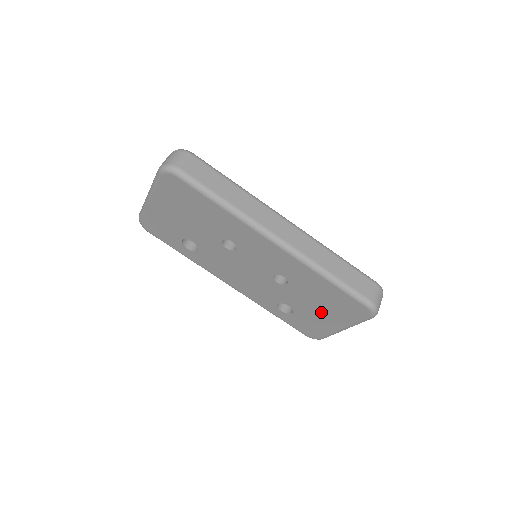
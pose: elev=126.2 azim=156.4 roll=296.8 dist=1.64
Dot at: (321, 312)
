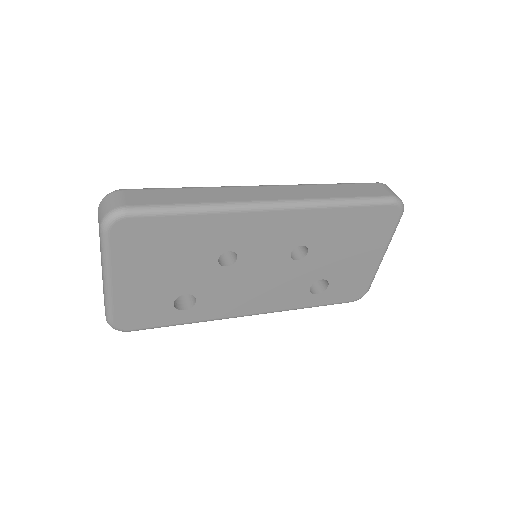
Dot at: (354, 255)
